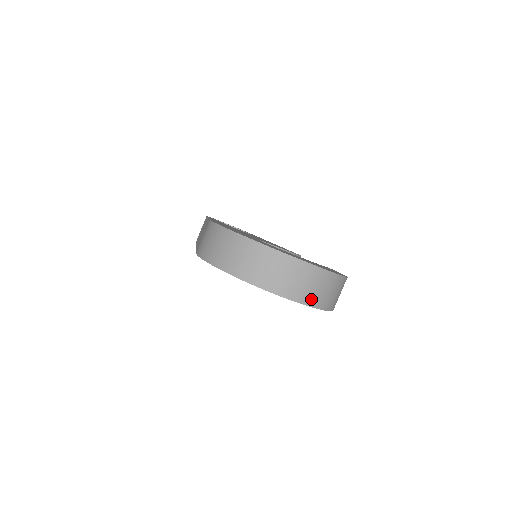
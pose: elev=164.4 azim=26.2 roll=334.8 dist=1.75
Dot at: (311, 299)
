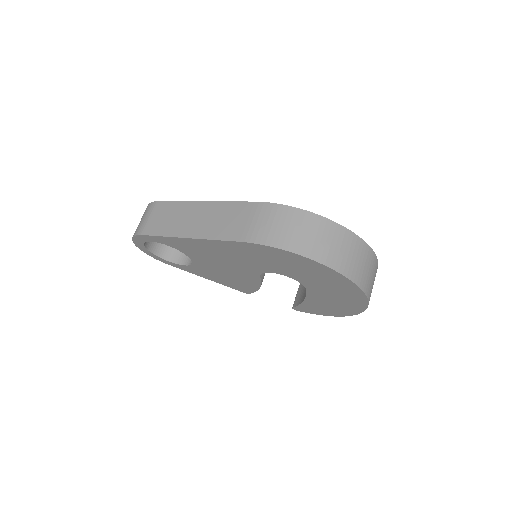
Dot at: occluded
